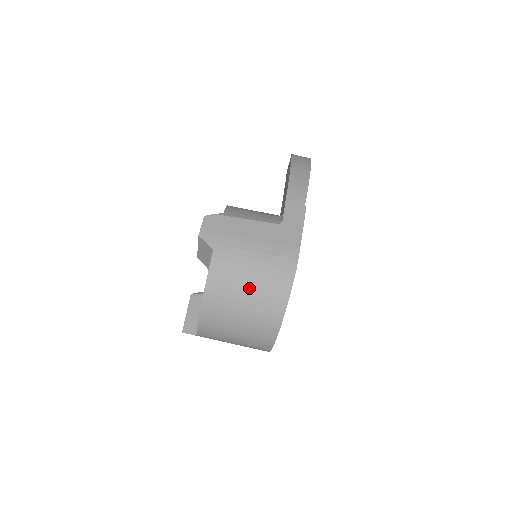
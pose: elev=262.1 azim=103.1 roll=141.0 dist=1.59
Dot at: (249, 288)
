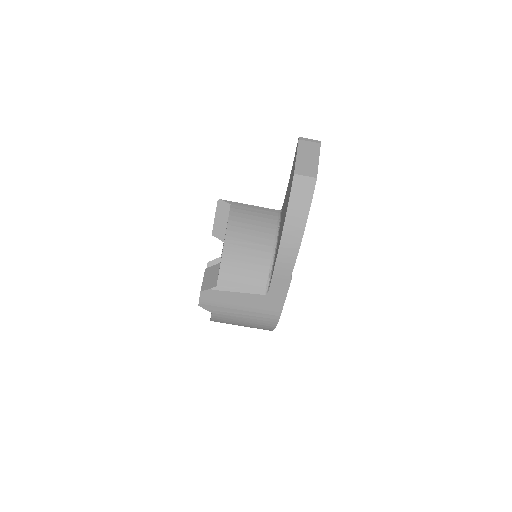
Dot at: (242, 325)
